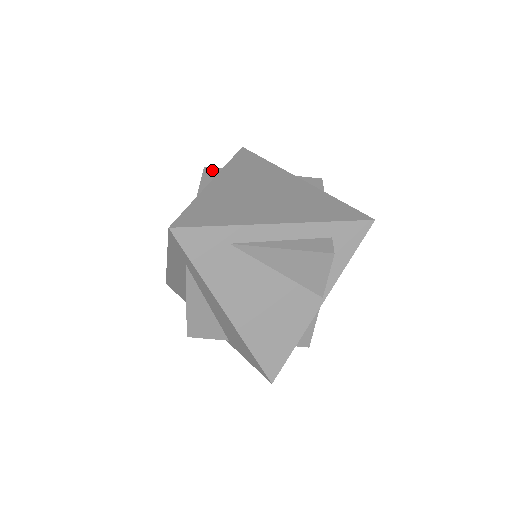
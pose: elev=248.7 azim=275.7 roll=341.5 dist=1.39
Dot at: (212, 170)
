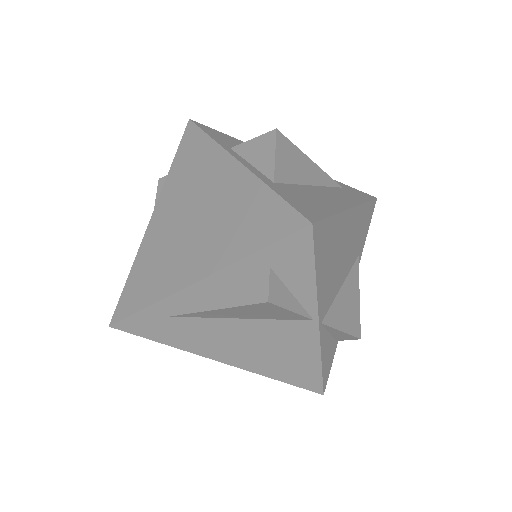
Dot at: occluded
